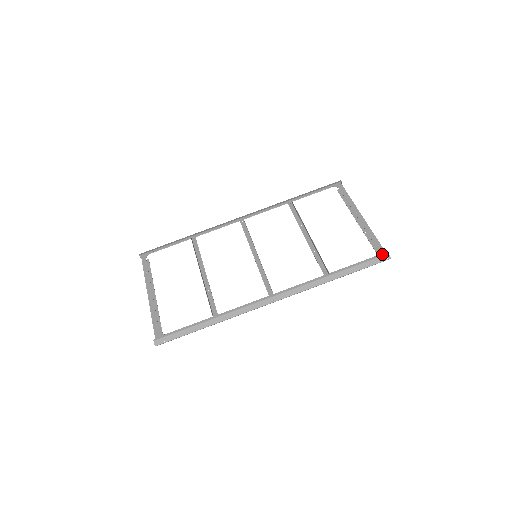
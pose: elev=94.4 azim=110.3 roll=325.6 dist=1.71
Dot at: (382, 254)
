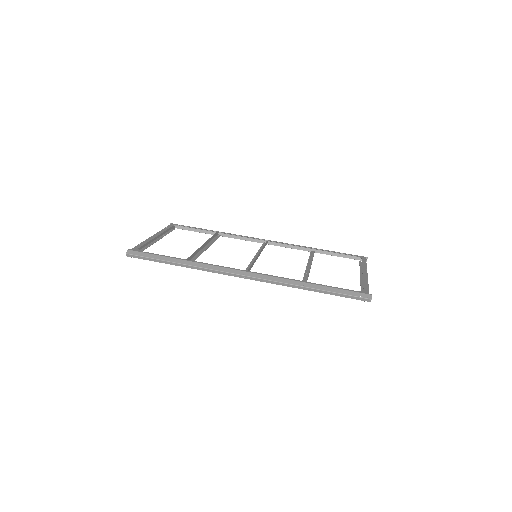
Dot at: (365, 292)
